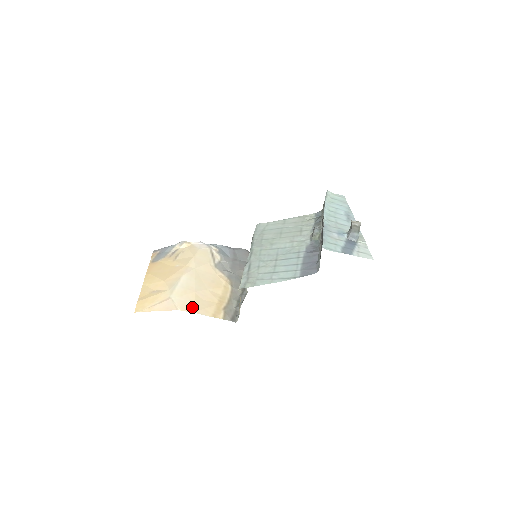
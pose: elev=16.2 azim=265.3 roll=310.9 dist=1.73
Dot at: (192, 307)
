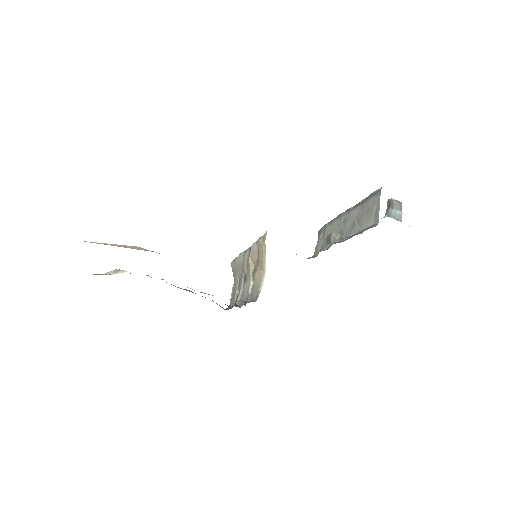
Dot at: occluded
